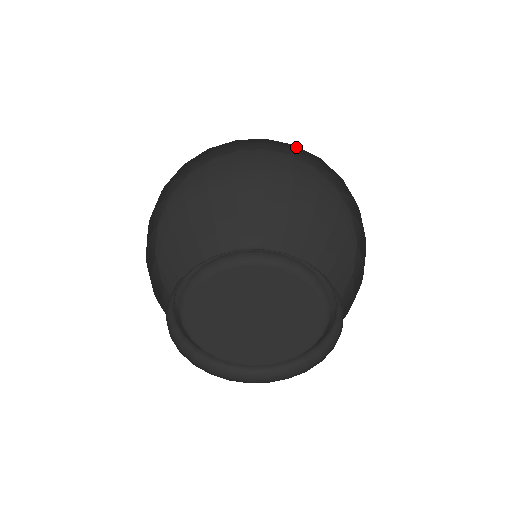
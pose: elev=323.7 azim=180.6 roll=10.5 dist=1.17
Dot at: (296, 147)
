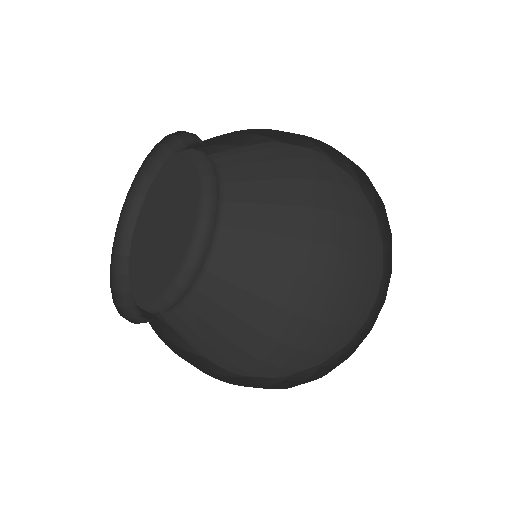
Dot at: occluded
